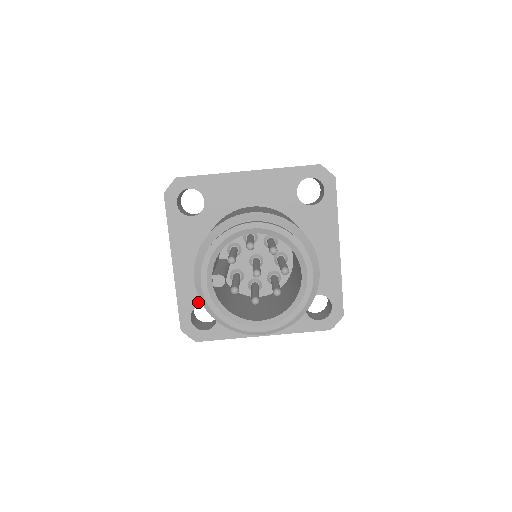
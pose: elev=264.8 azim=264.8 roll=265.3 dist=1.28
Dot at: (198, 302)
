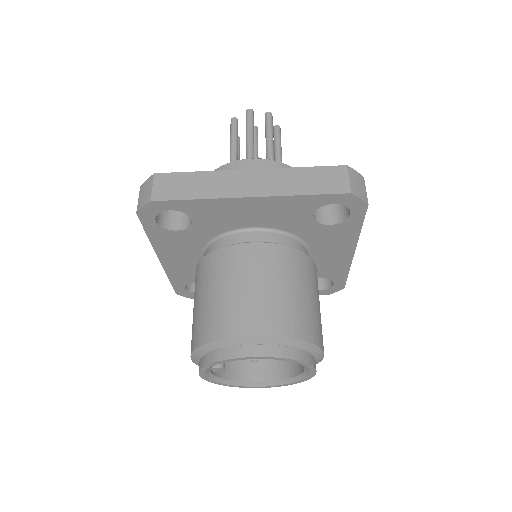
Dot at: (192, 281)
